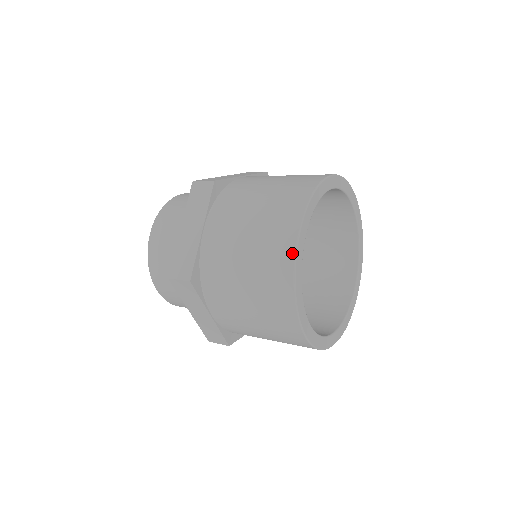
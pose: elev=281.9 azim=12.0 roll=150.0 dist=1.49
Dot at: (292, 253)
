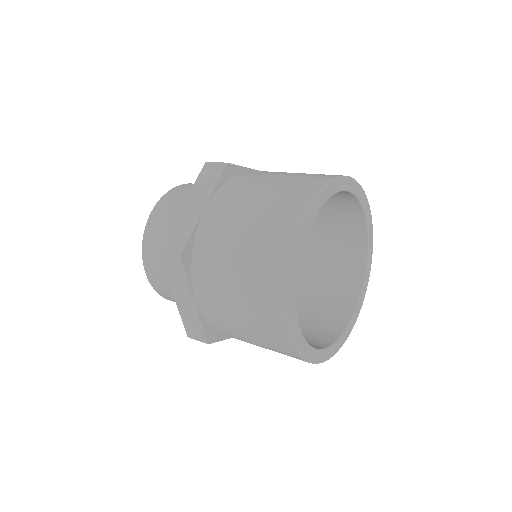
Dot at: (290, 342)
